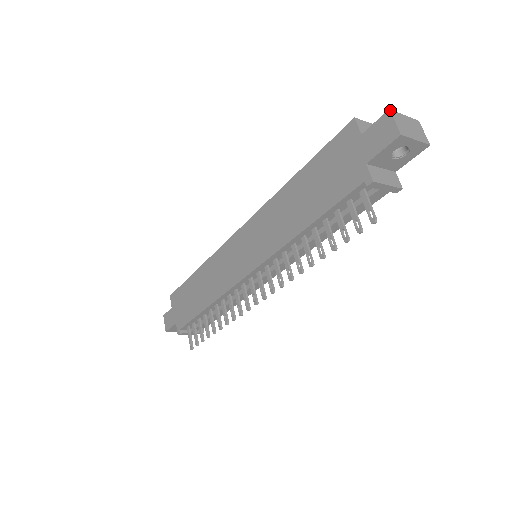
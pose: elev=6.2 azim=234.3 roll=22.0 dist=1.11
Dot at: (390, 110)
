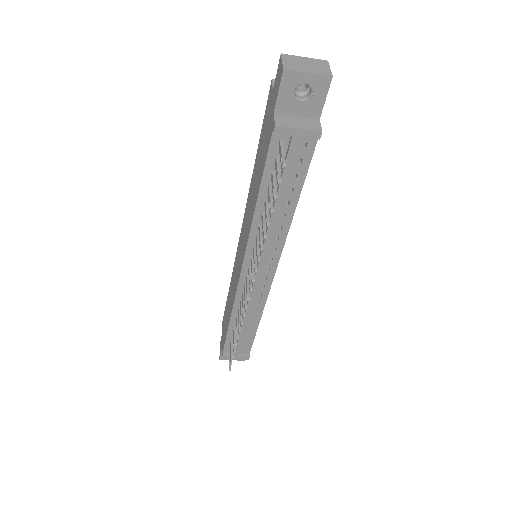
Dot at: (281, 54)
